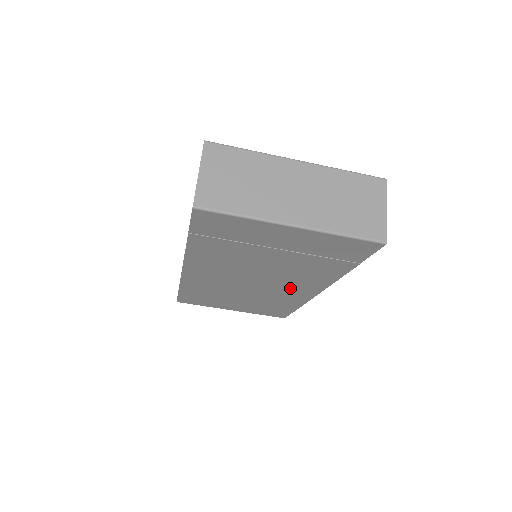
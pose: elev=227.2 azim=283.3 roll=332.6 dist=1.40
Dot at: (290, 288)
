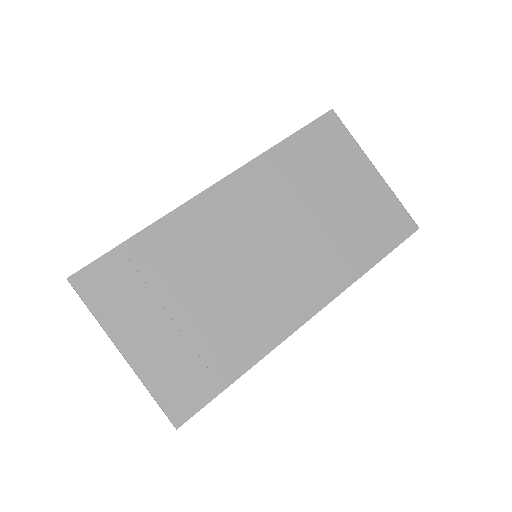
Dot at: (288, 289)
